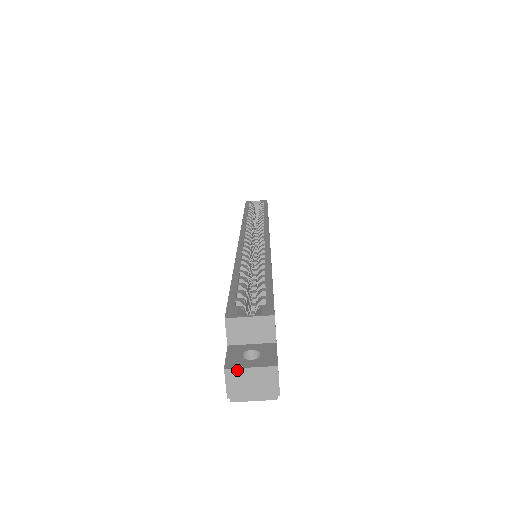
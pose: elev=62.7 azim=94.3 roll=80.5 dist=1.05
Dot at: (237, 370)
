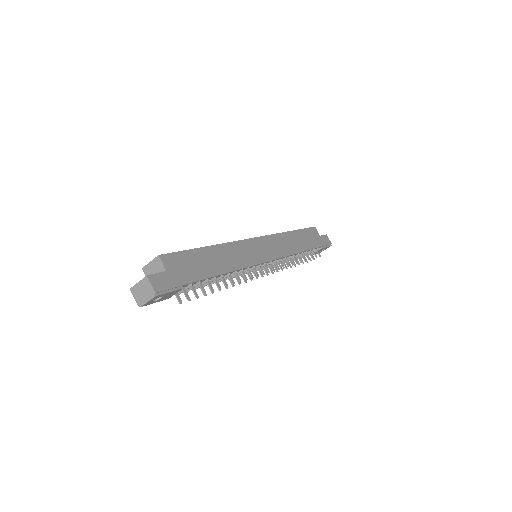
Dot at: (134, 287)
